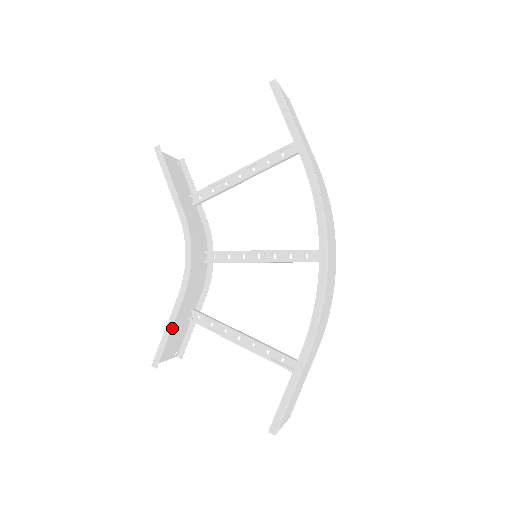
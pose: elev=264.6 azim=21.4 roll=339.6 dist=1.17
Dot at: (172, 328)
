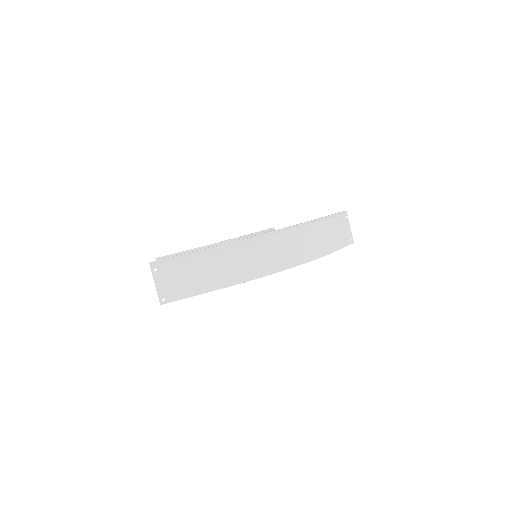
Dot at: occluded
